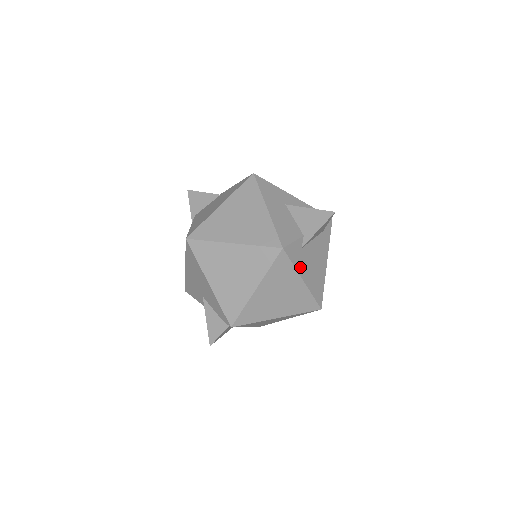
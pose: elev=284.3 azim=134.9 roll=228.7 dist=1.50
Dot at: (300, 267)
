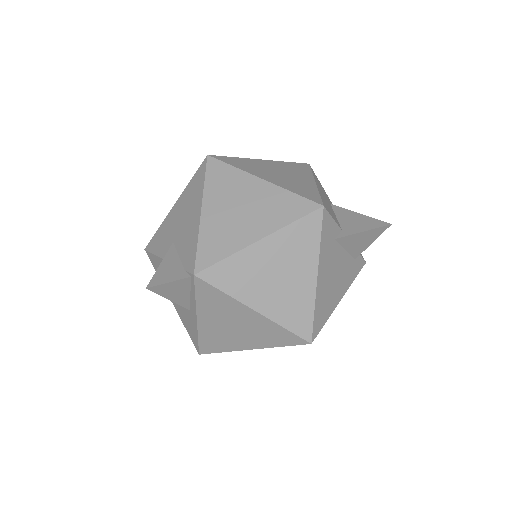
Dot at: (323, 256)
